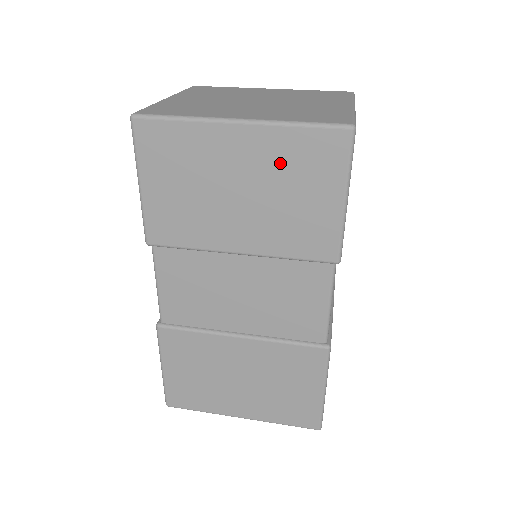
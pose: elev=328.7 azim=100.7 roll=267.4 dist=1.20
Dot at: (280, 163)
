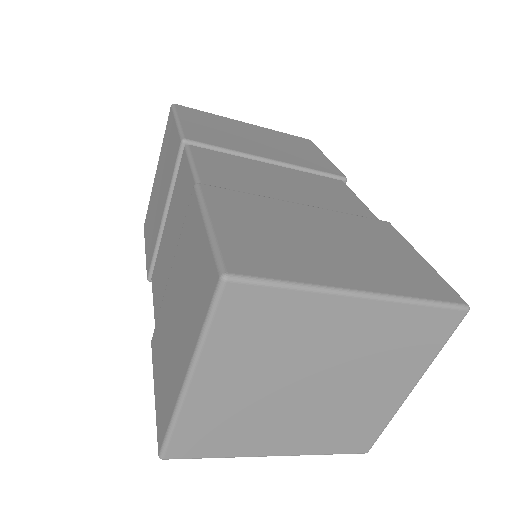
Dot at: (279, 138)
